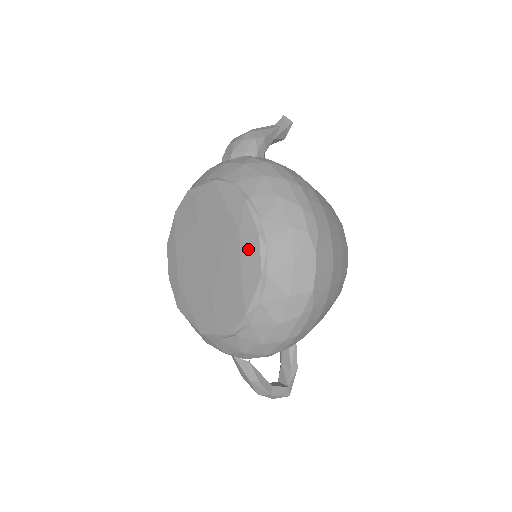
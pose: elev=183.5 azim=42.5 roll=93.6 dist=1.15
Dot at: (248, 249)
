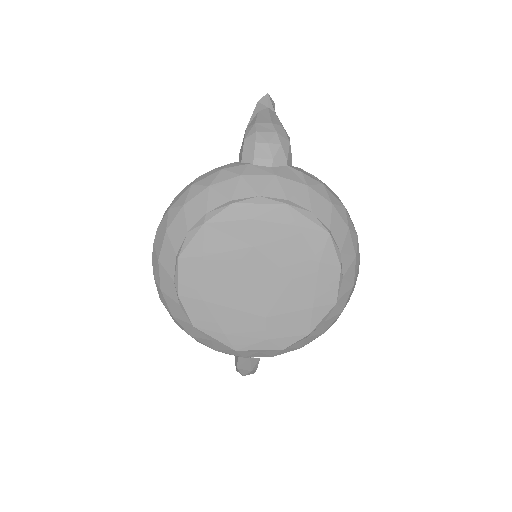
Dot at: (327, 280)
